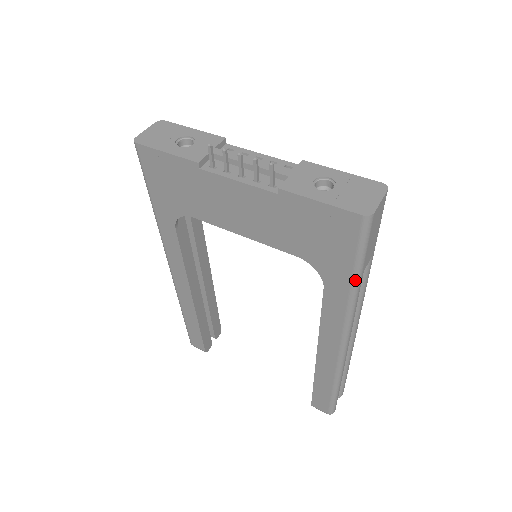
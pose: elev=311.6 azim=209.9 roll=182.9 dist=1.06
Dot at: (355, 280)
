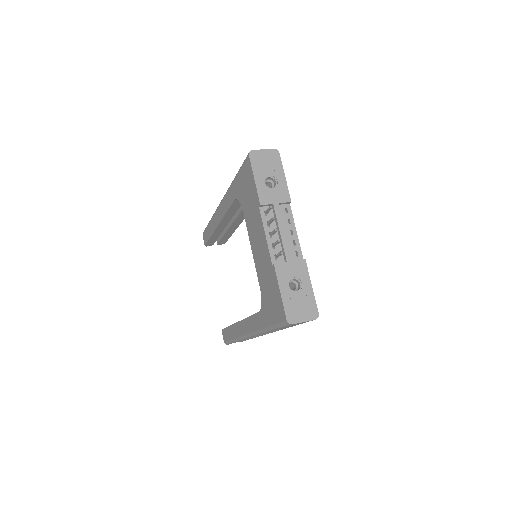
Dot at: (269, 329)
